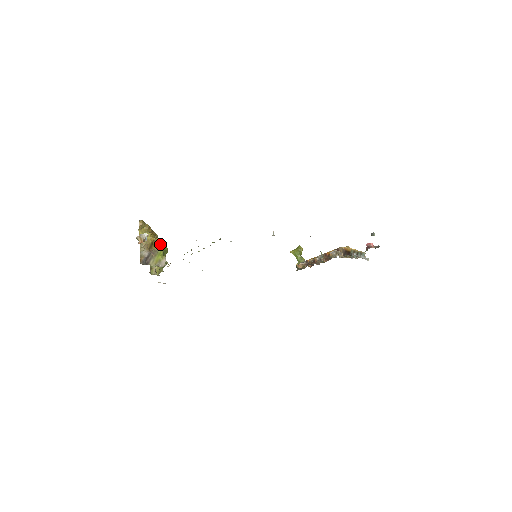
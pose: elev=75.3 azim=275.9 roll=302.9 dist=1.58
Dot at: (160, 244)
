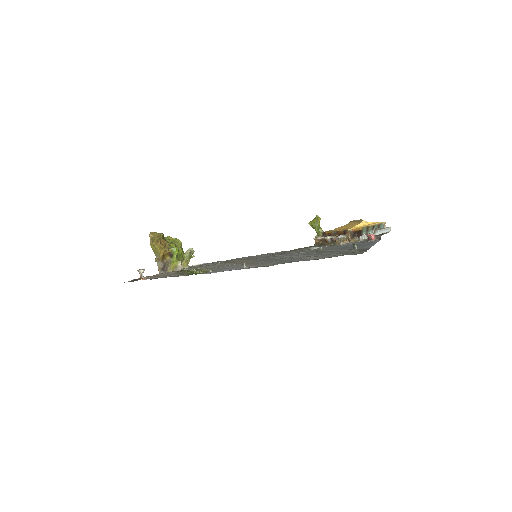
Dot at: (172, 252)
